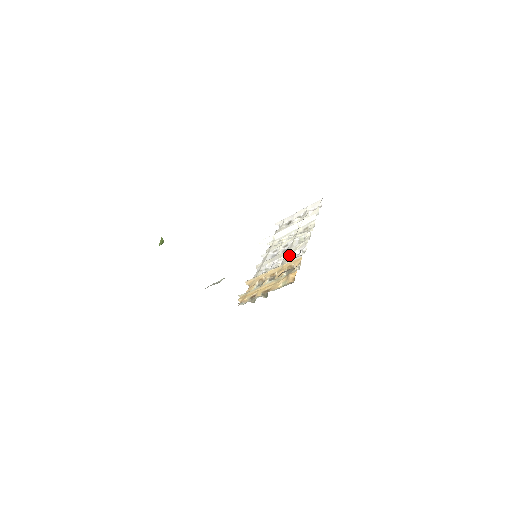
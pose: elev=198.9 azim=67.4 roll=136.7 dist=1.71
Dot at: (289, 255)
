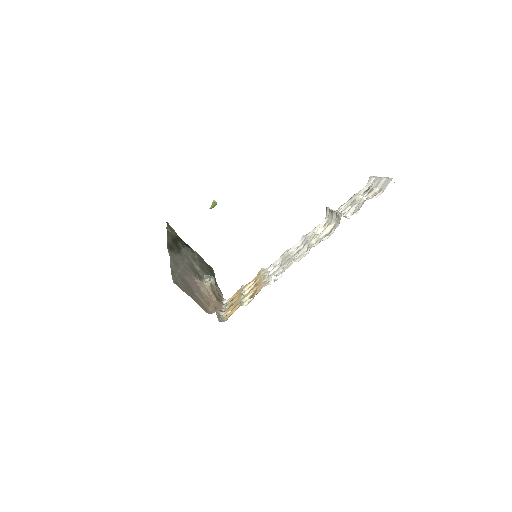
Dot at: (278, 270)
